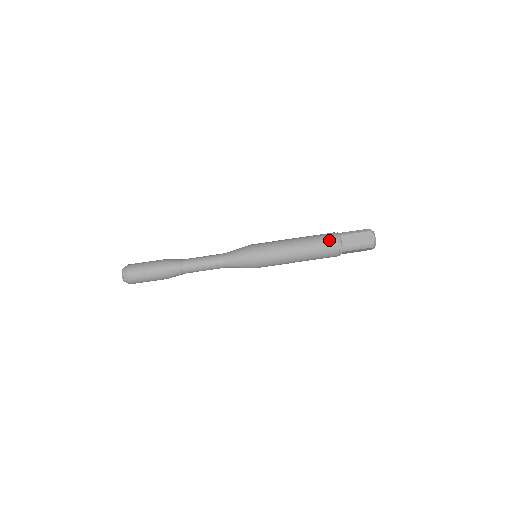
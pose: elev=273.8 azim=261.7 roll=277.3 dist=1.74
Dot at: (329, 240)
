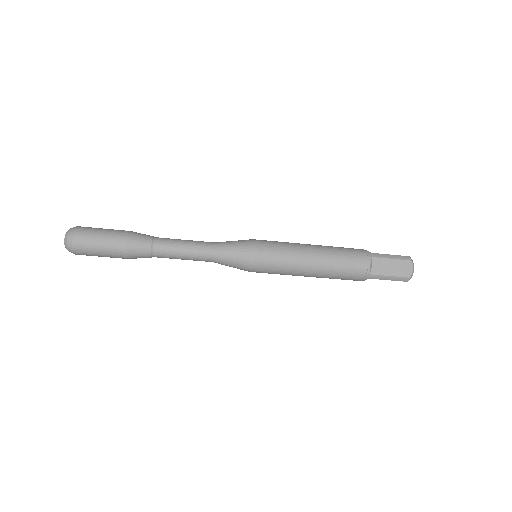
Dot at: occluded
